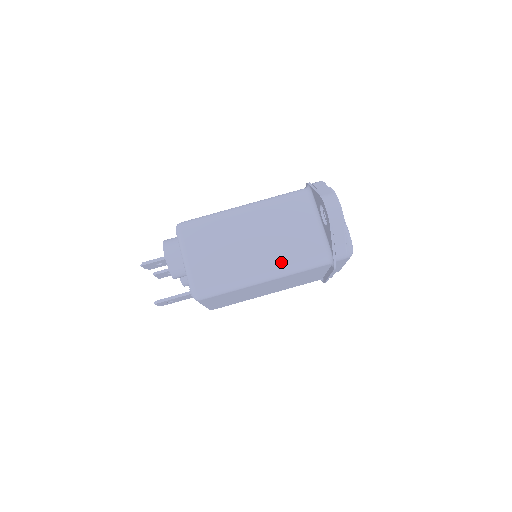
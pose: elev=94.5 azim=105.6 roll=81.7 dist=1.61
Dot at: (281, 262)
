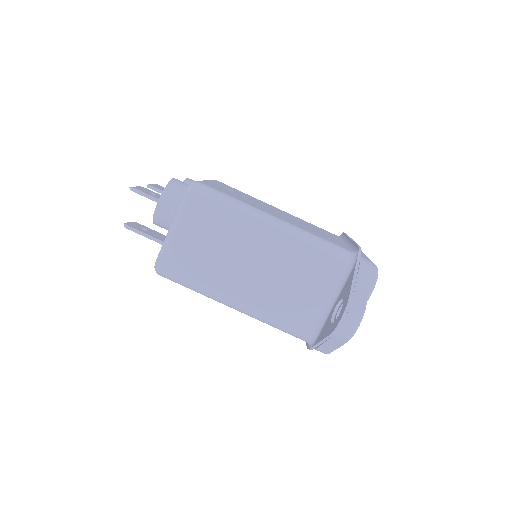
Dot at: (262, 309)
